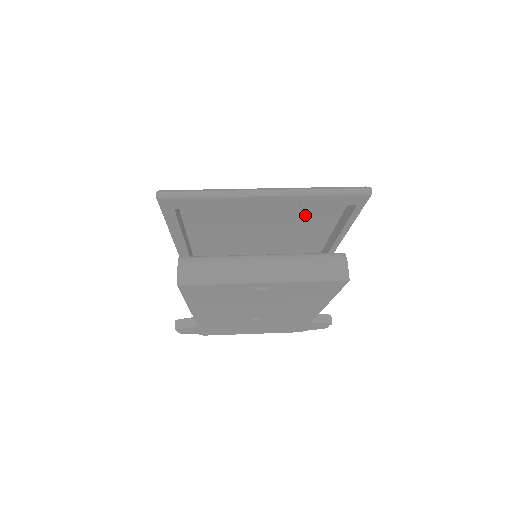
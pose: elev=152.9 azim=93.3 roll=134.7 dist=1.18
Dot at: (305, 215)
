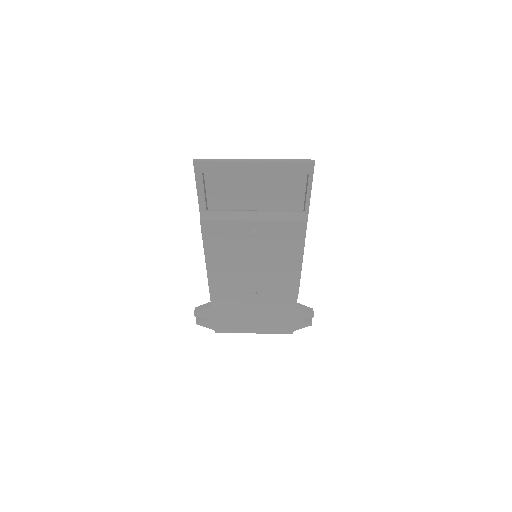
Dot at: (282, 194)
